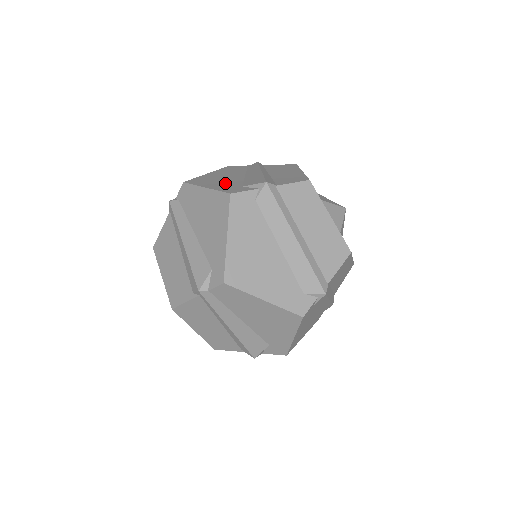
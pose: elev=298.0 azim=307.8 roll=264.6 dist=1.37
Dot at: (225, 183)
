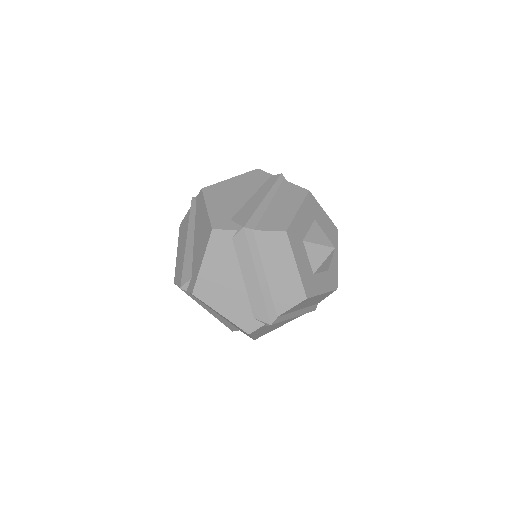
Dot at: (225, 206)
